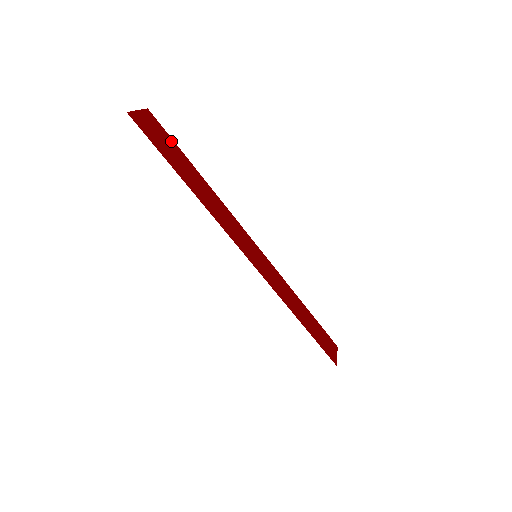
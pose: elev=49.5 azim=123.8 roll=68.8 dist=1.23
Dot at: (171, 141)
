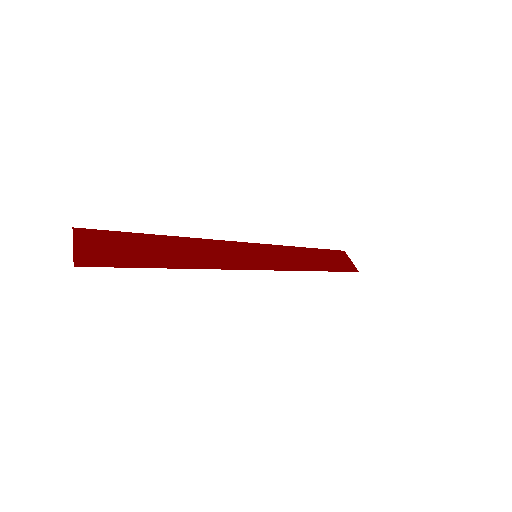
Dot at: (118, 235)
